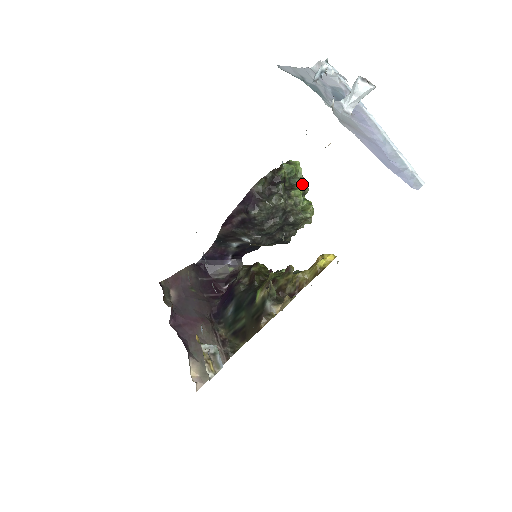
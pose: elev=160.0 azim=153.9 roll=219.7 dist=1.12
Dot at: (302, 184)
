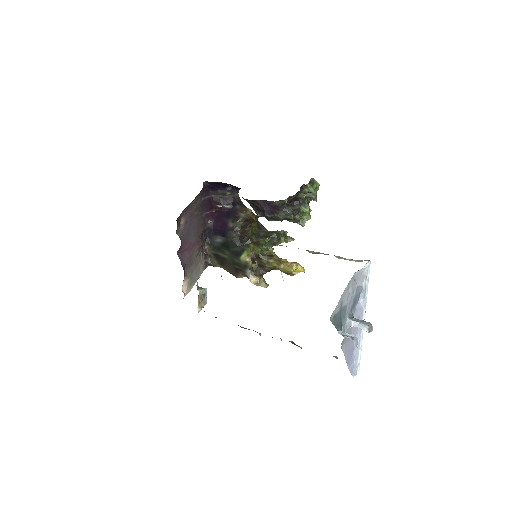
Dot at: (312, 199)
